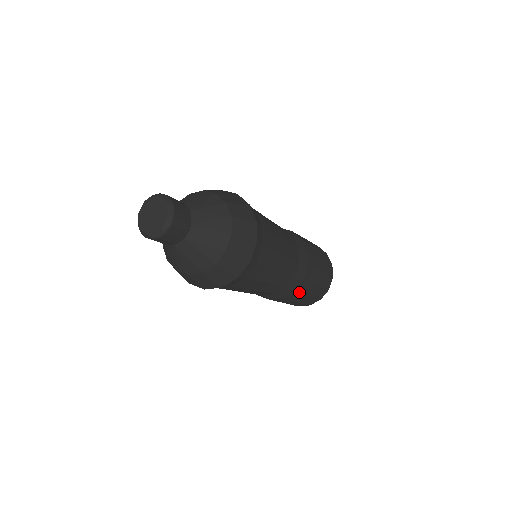
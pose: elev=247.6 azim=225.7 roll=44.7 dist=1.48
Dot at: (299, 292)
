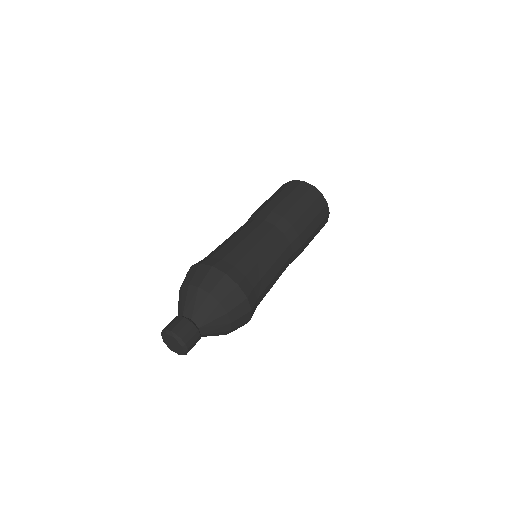
Dot at: occluded
